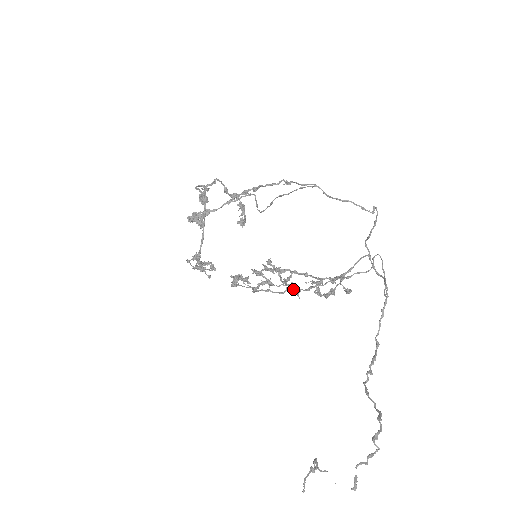
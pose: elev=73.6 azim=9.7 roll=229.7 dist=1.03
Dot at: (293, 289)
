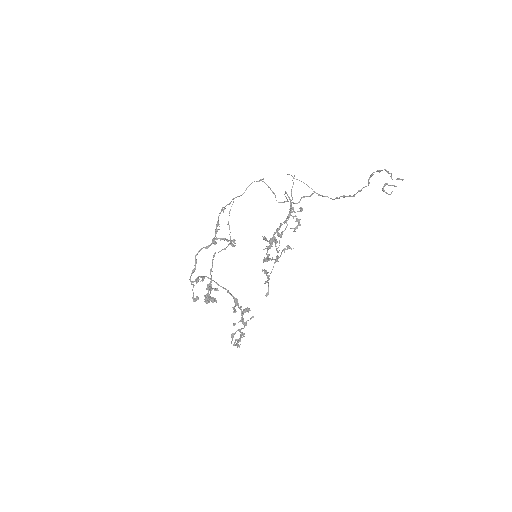
Dot at: (287, 220)
